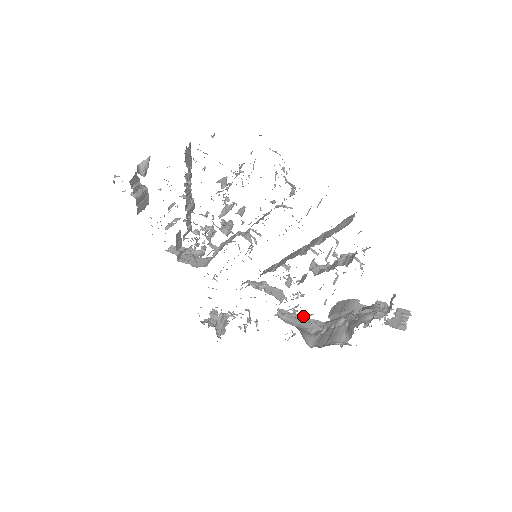
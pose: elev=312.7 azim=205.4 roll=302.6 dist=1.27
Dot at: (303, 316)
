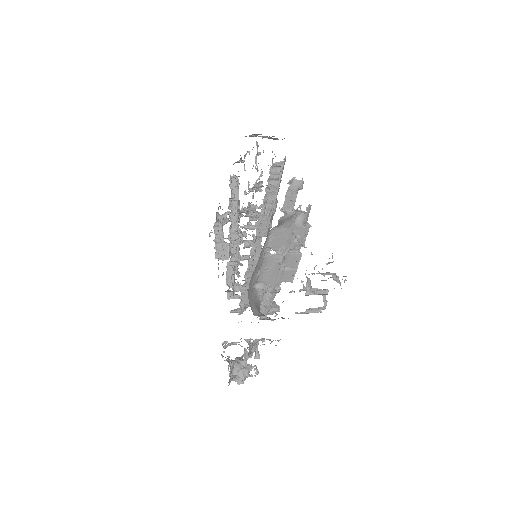
Dot at: occluded
